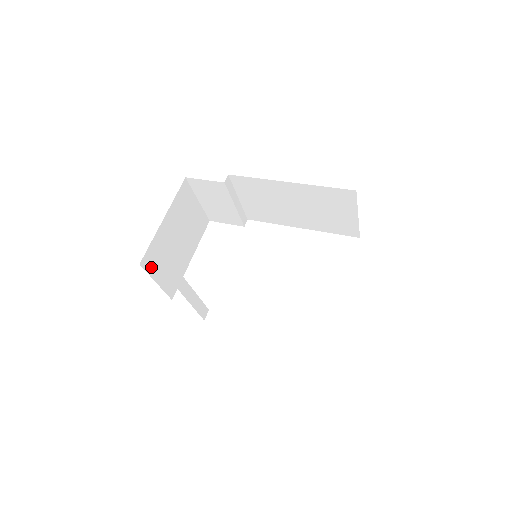
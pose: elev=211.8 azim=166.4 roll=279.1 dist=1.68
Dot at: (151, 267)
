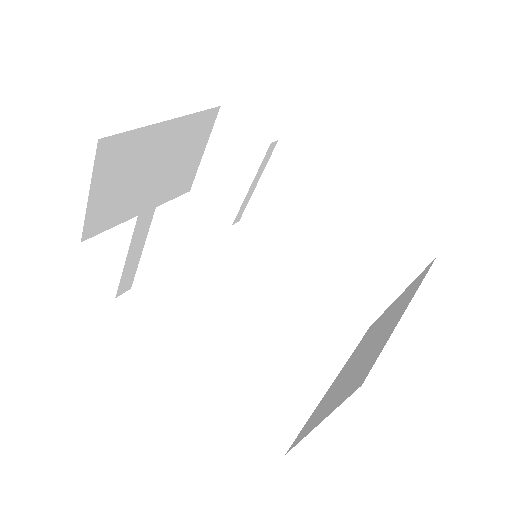
Dot at: (104, 163)
